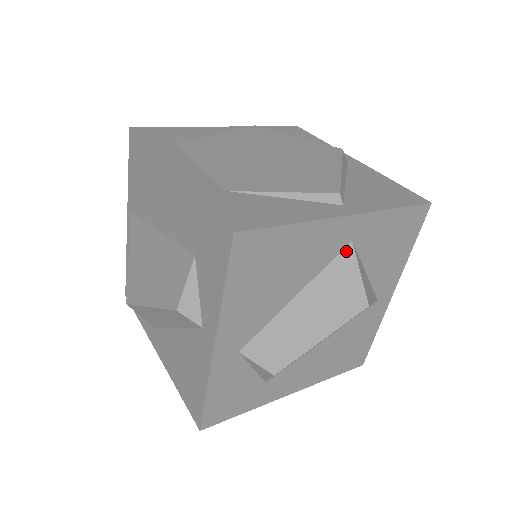
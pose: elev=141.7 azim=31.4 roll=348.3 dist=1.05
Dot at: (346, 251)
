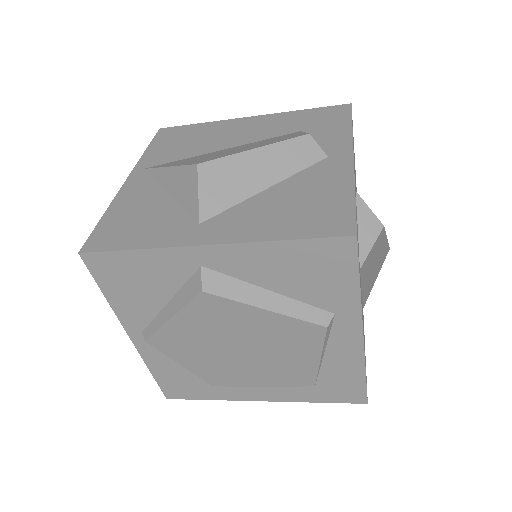
Dot at: occluded
